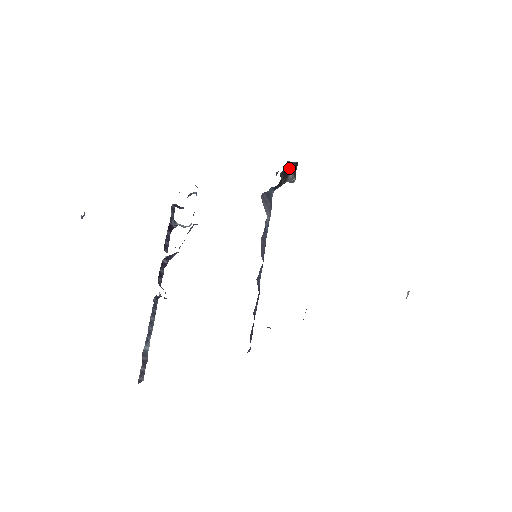
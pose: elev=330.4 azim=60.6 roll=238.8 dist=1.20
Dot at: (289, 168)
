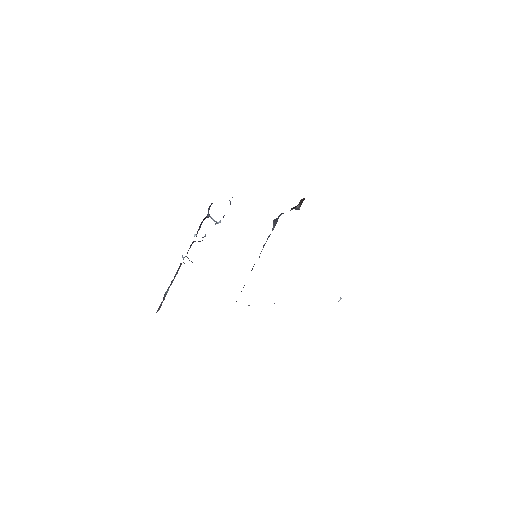
Dot at: (299, 203)
